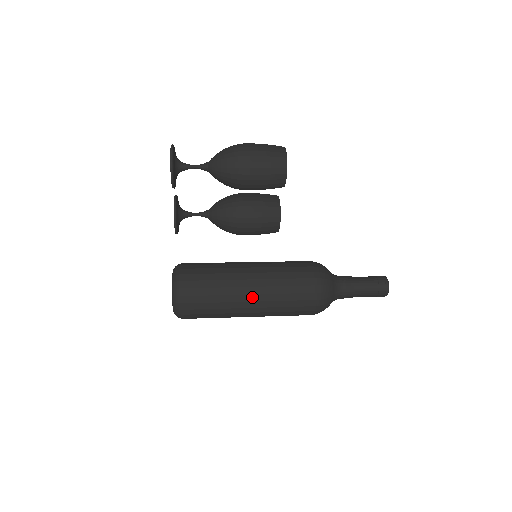
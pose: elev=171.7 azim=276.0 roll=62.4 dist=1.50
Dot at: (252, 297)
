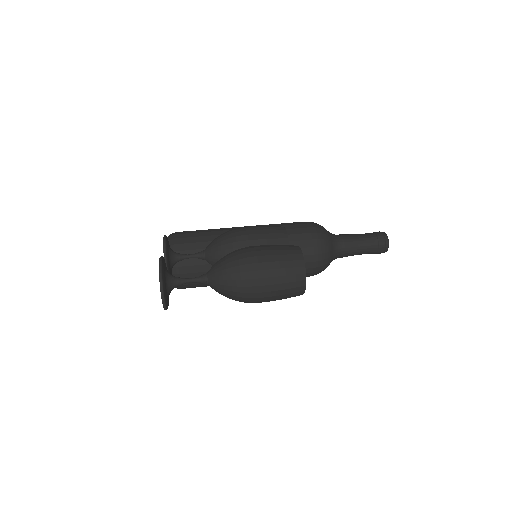
Dot at: occluded
